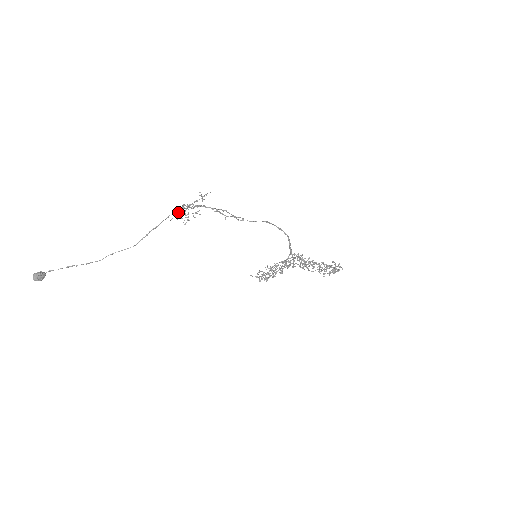
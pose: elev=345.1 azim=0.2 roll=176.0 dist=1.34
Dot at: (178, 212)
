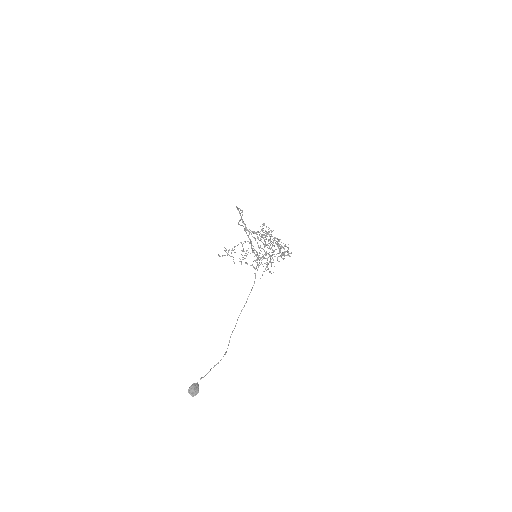
Dot at: occluded
